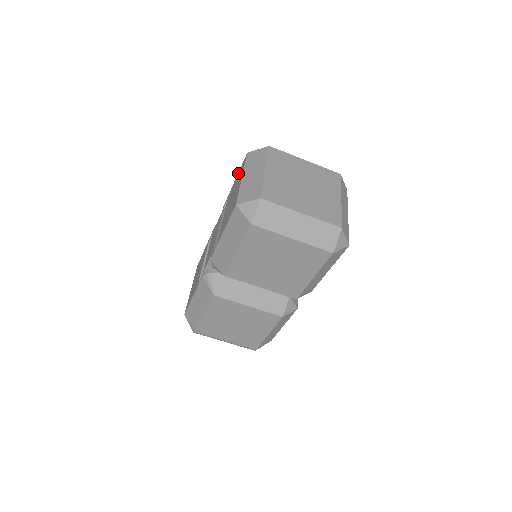
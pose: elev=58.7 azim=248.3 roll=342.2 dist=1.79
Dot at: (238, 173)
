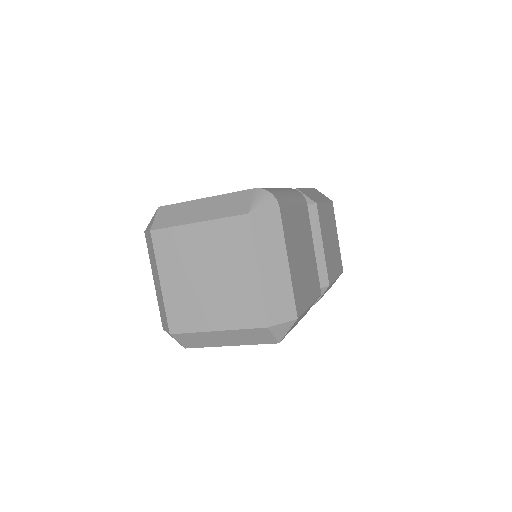
Dot at: occluded
